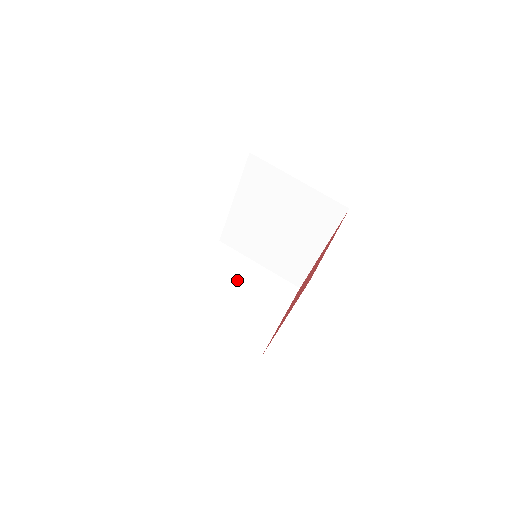
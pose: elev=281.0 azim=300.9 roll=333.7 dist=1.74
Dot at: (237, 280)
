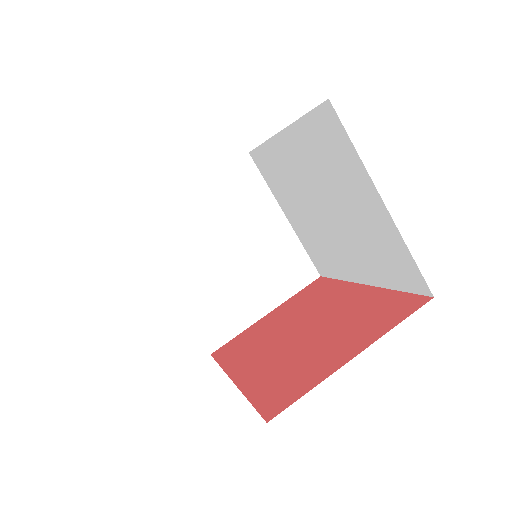
Dot at: (238, 231)
